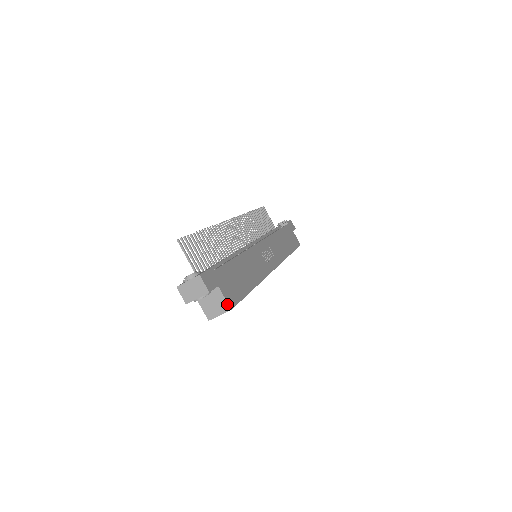
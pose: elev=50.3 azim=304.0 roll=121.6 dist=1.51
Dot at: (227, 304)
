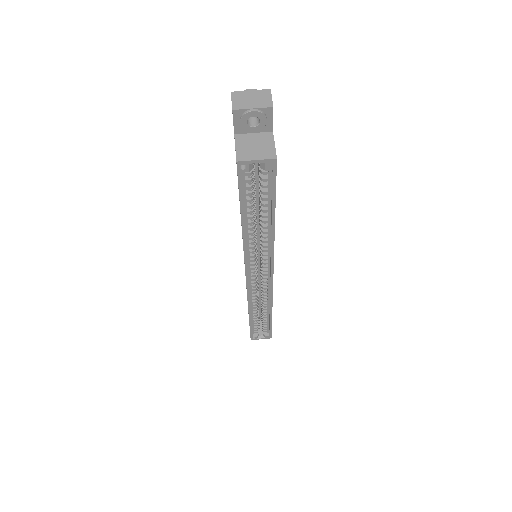
Dot at: (274, 151)
